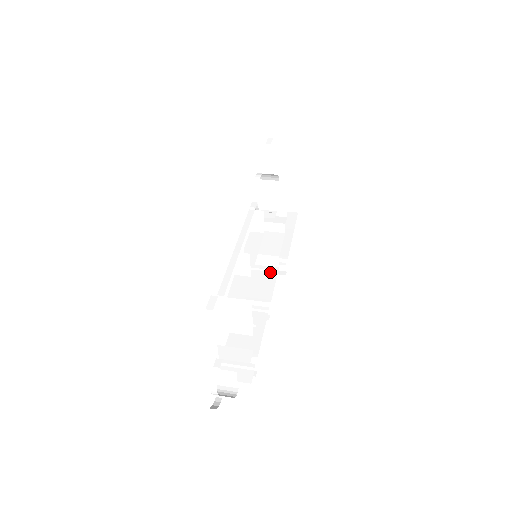
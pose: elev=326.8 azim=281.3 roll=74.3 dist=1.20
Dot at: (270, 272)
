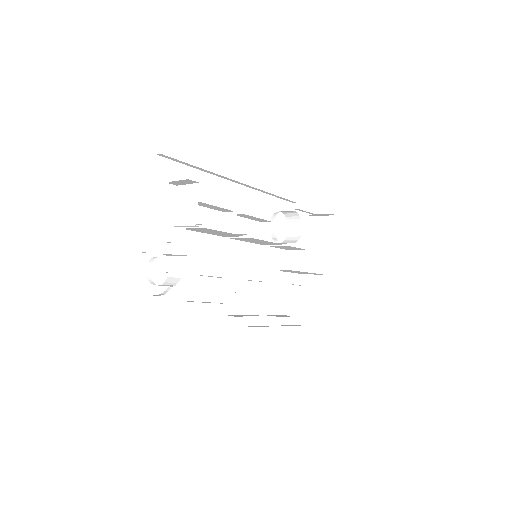
Dot at: occluded
